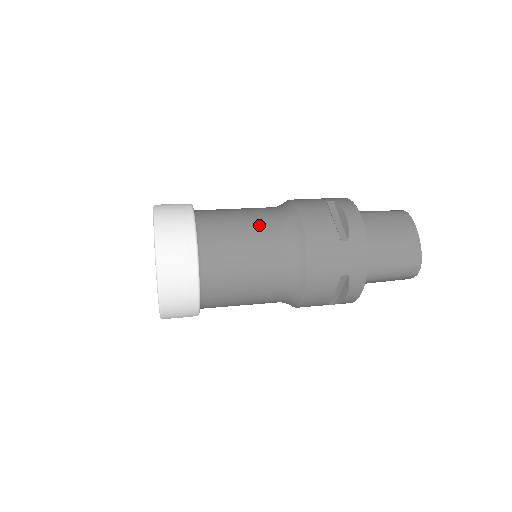
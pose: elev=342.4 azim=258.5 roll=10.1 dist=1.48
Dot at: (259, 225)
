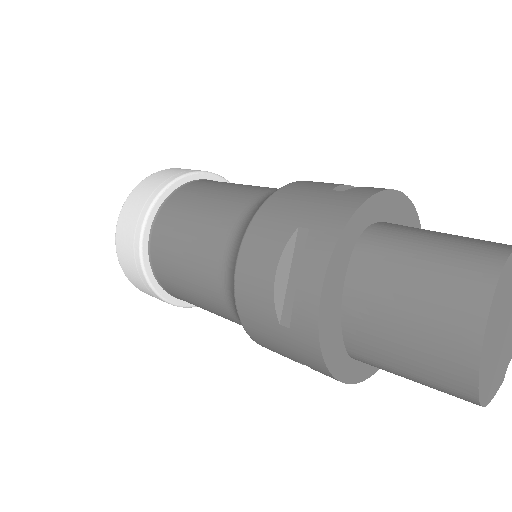
Dot at: (200, 252)
